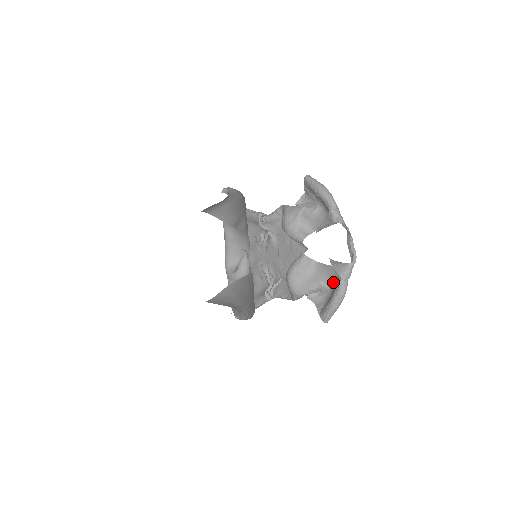
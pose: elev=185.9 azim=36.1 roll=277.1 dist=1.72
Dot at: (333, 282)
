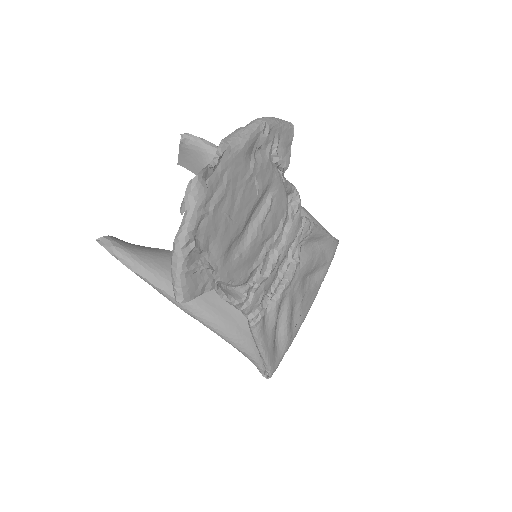
Dot at: (207, 239)
